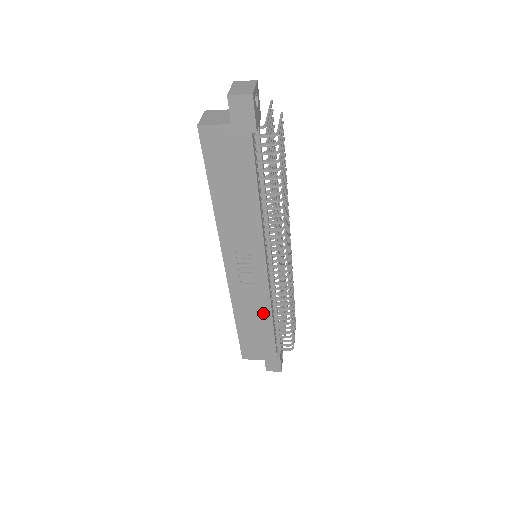
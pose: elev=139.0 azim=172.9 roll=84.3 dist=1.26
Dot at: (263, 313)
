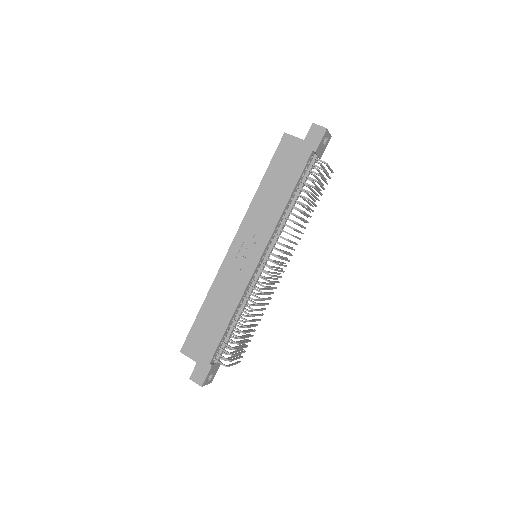
Dot at: (230, 304)
